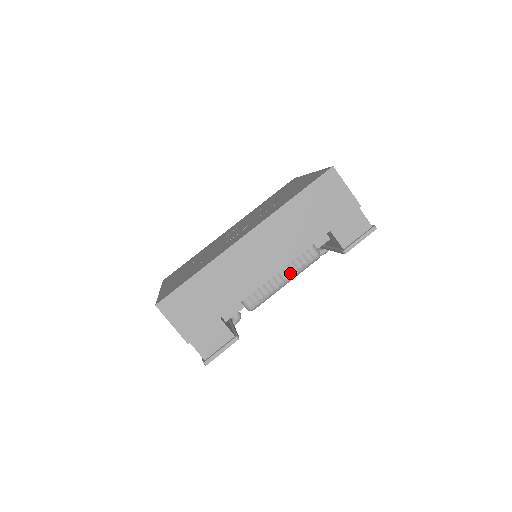
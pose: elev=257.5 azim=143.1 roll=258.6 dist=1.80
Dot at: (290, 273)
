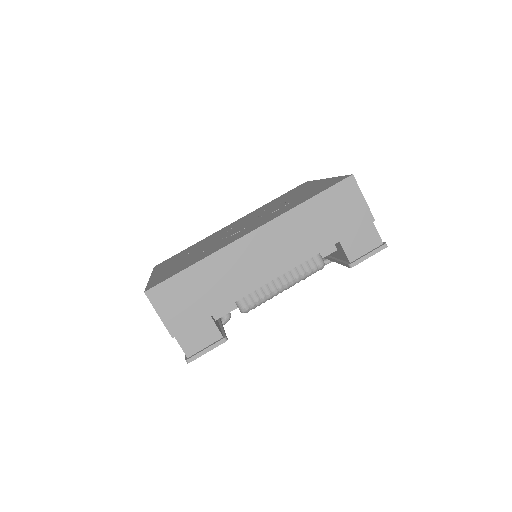
Dot at: (291, 279)
